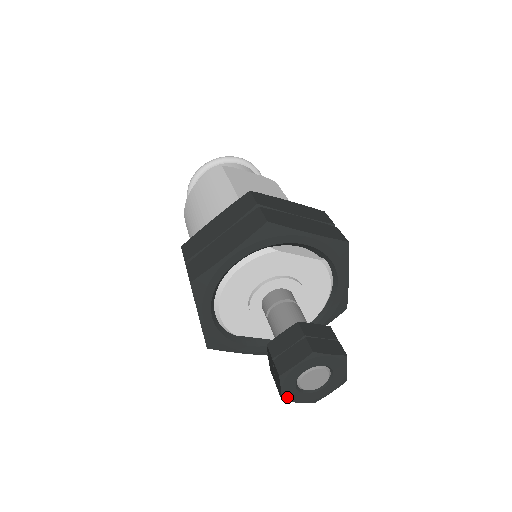
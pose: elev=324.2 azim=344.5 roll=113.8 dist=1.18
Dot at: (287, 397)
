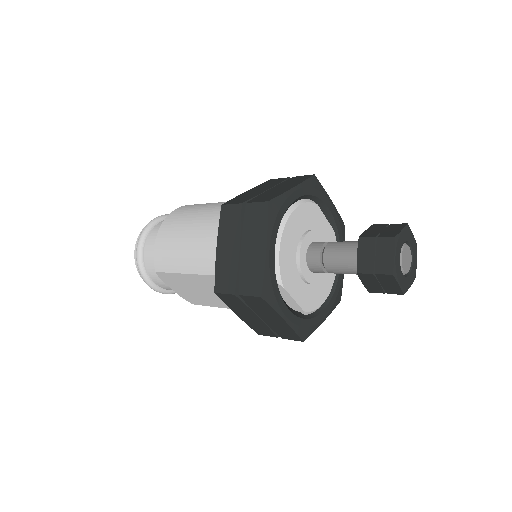
Dot at: (396, 270)
